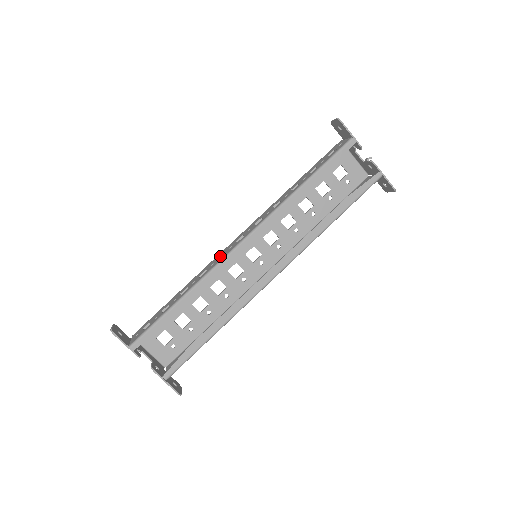
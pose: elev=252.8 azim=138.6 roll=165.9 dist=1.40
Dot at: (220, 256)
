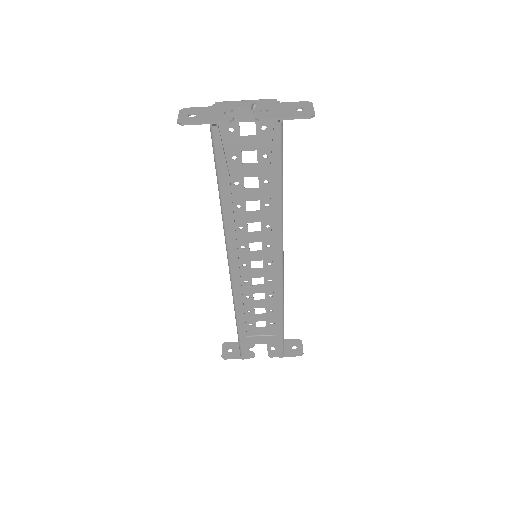
Dot at: occluded
